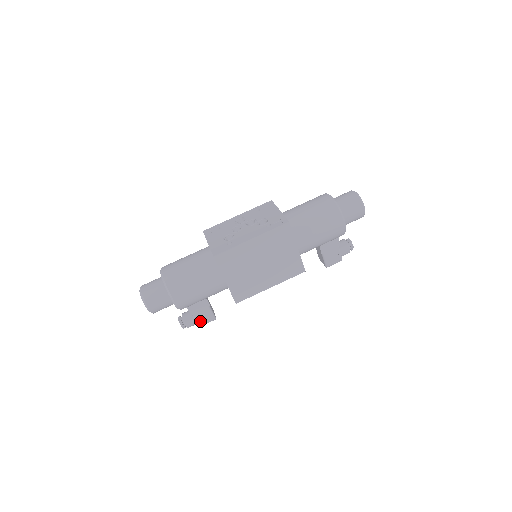
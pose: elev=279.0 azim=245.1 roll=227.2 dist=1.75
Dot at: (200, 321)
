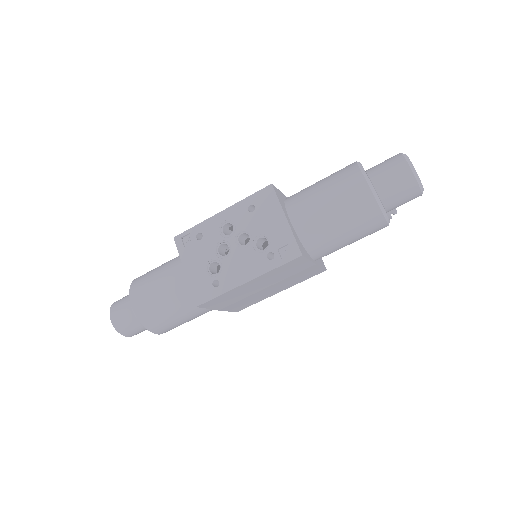
Dot at: occluded
